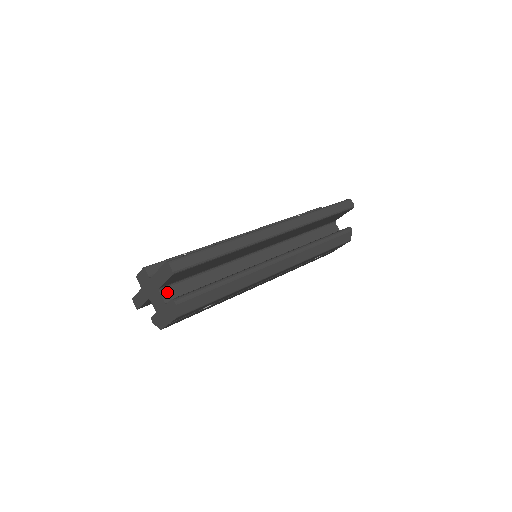
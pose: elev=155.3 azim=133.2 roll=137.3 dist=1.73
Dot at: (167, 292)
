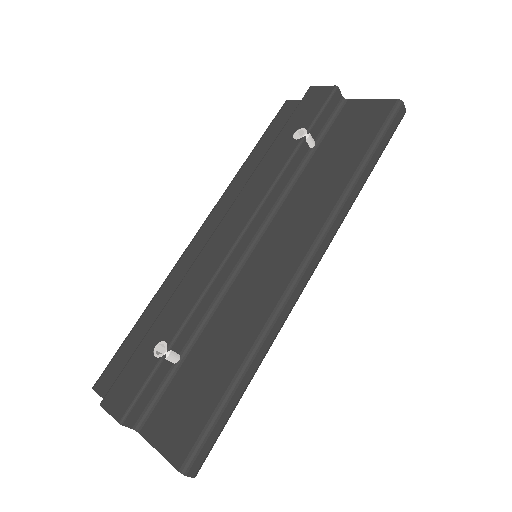
Dot at: occluded
